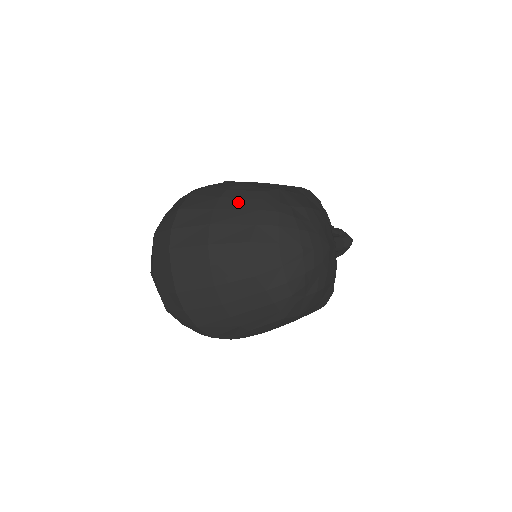
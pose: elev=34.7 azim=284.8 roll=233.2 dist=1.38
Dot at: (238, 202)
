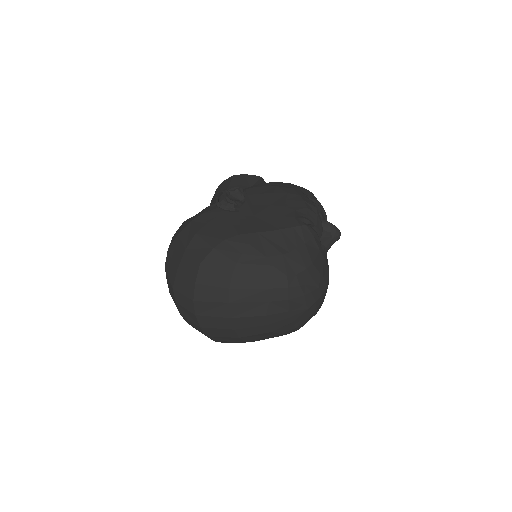
Dot at: (250, 280)
